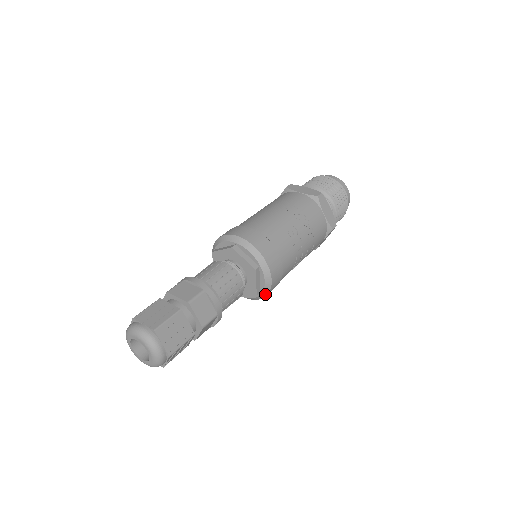
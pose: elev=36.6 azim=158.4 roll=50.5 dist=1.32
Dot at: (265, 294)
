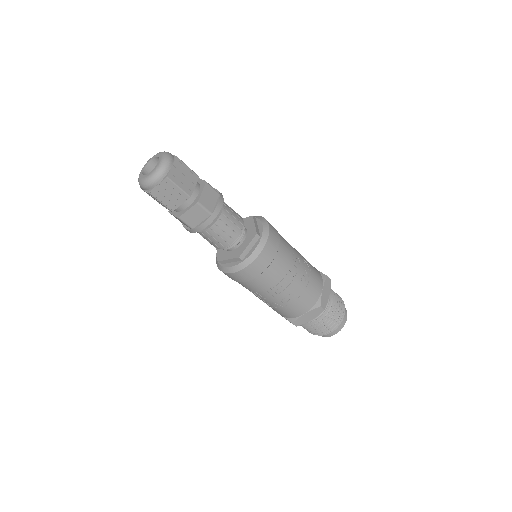
Dot at: (244, 265)
